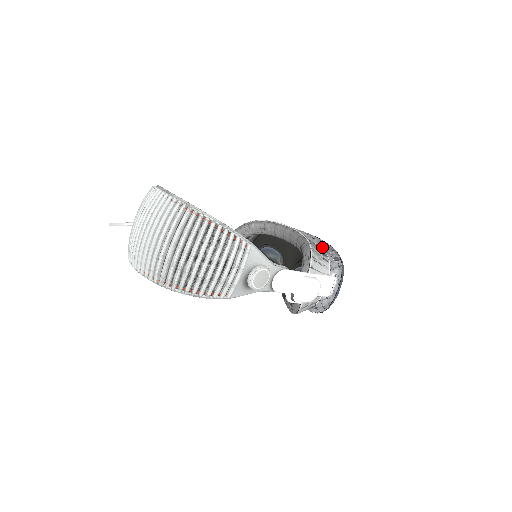
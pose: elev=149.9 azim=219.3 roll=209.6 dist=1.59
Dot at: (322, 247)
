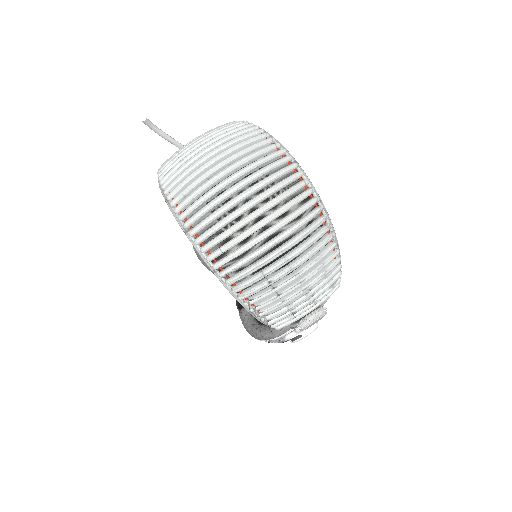
Dot at: occluded
